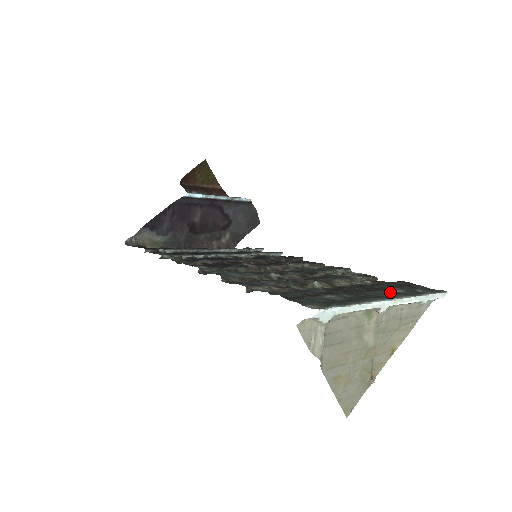
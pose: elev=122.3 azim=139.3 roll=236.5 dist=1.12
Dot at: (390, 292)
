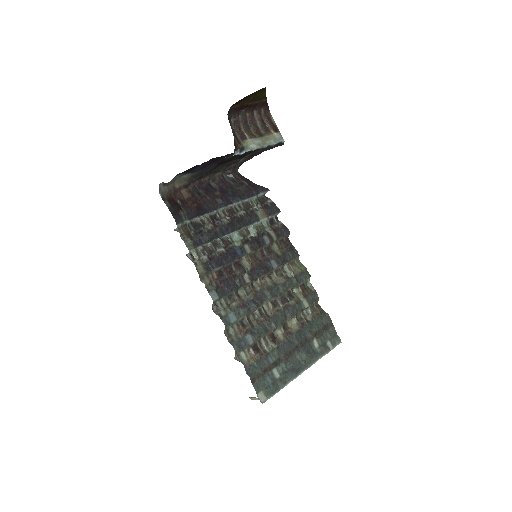
Dot at: (309, 357)
